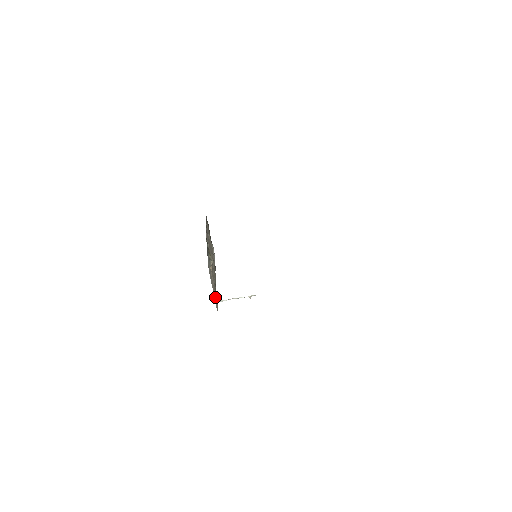
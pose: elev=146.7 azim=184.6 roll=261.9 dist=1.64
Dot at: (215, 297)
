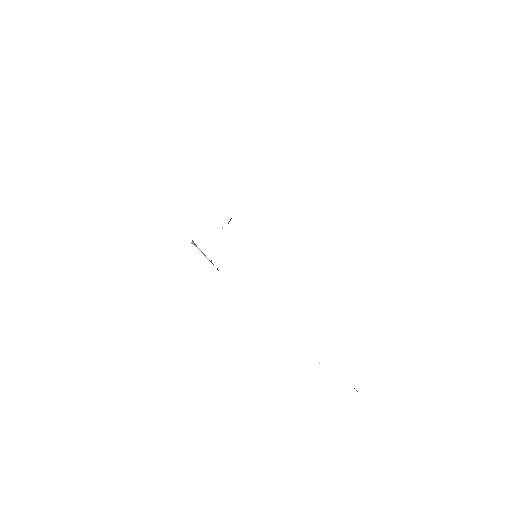
Dot at: occluded
